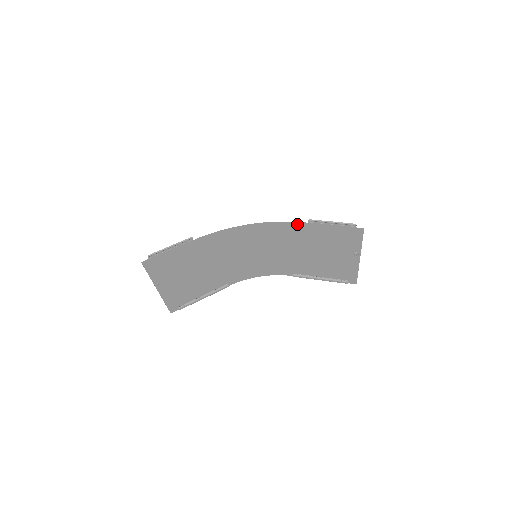
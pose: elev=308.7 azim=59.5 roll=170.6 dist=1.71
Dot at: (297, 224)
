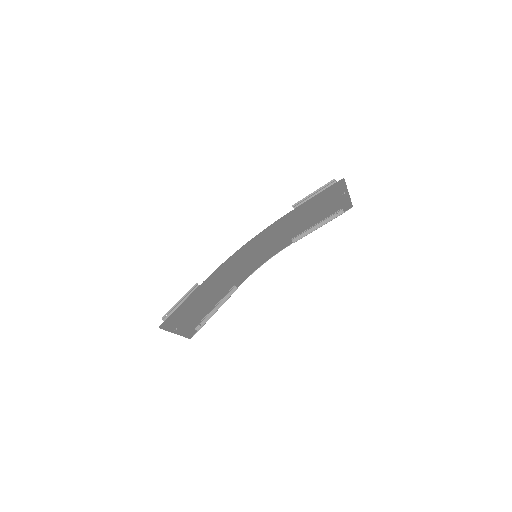
Dot at: (285, 216)
